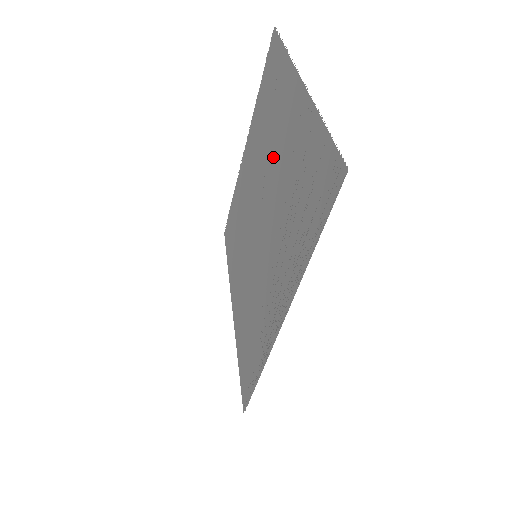
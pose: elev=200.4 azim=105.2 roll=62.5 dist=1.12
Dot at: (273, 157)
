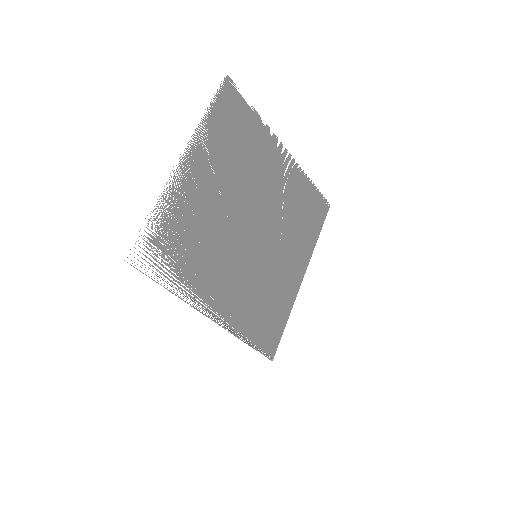
Dot at: (225, 193)
